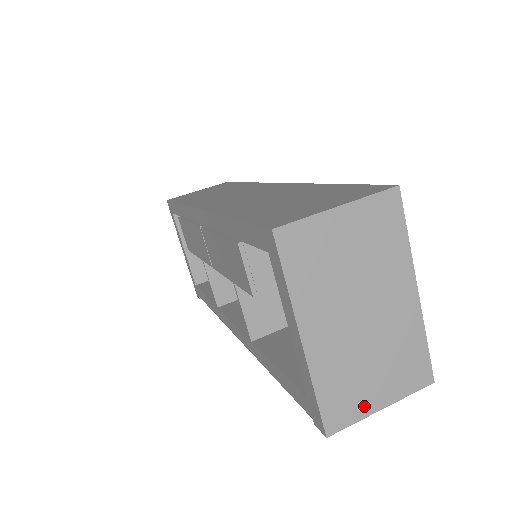
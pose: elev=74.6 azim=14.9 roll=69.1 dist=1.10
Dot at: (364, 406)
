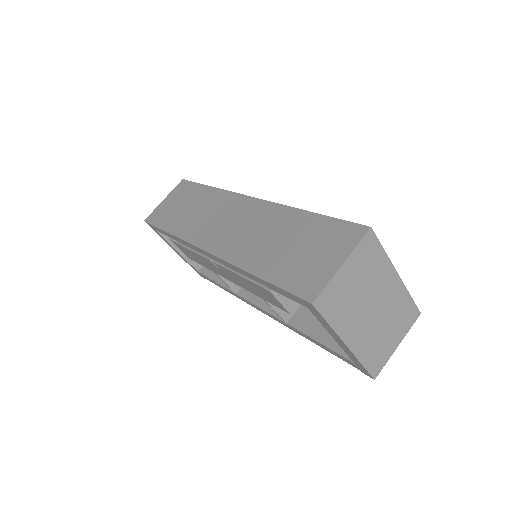
Dot at: (388, 352)
